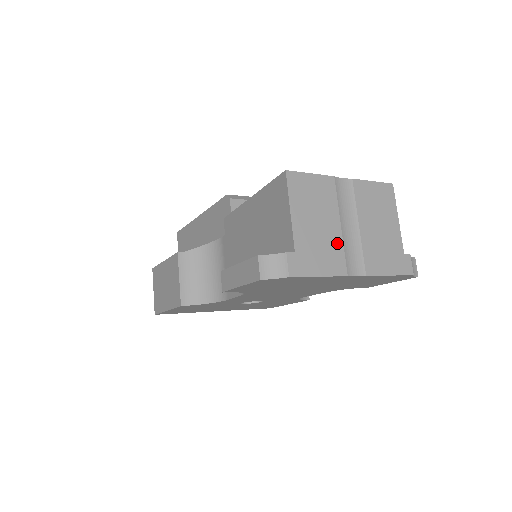
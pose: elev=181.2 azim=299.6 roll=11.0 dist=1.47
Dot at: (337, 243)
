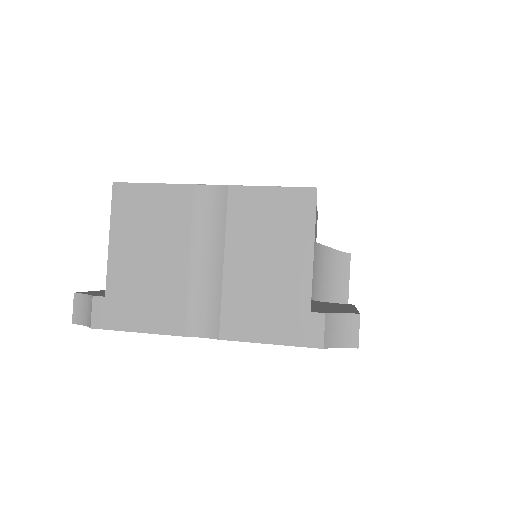
Dot at: (176, 287)
